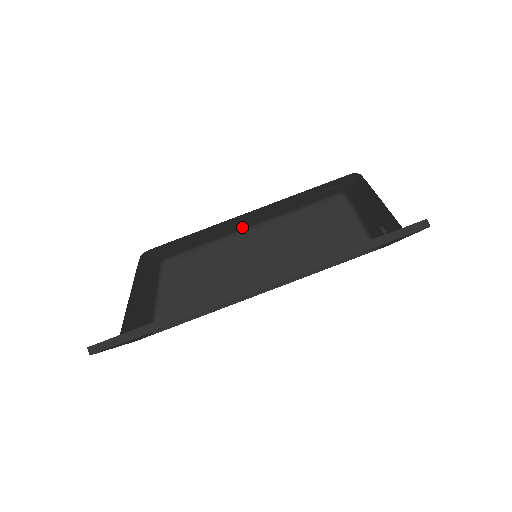
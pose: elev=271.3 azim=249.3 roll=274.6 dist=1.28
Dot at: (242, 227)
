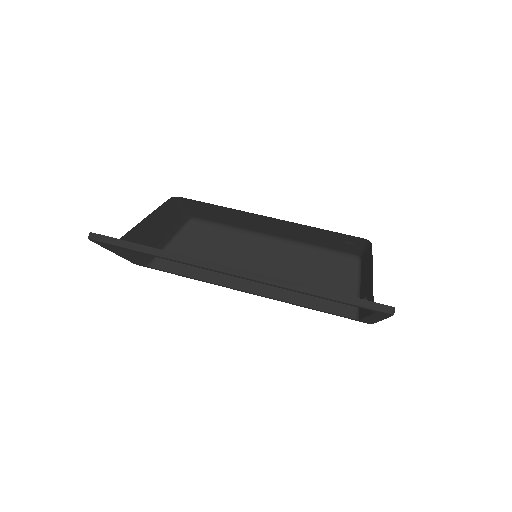
Dot at: (264, 231)
